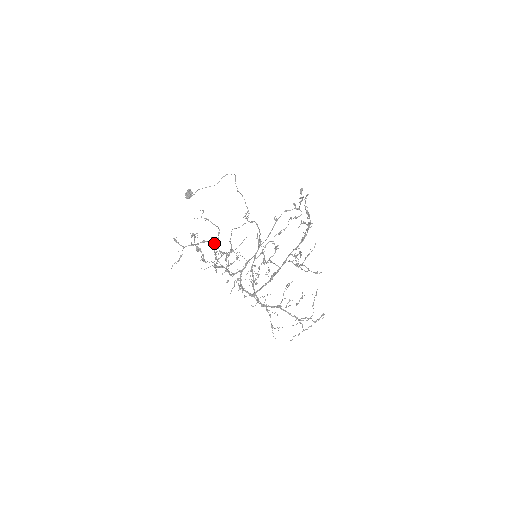
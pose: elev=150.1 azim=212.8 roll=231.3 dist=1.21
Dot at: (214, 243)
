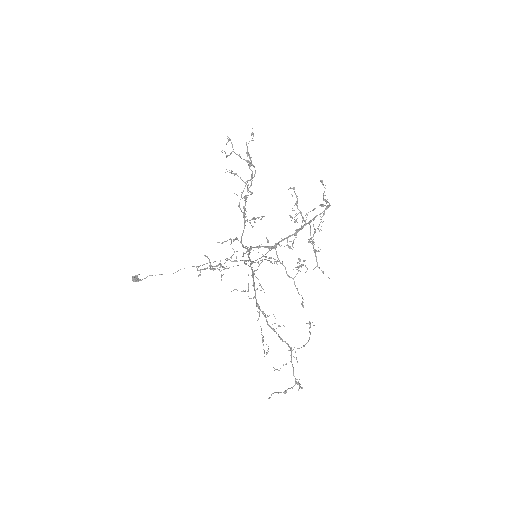
Dot at: (247, 181)
